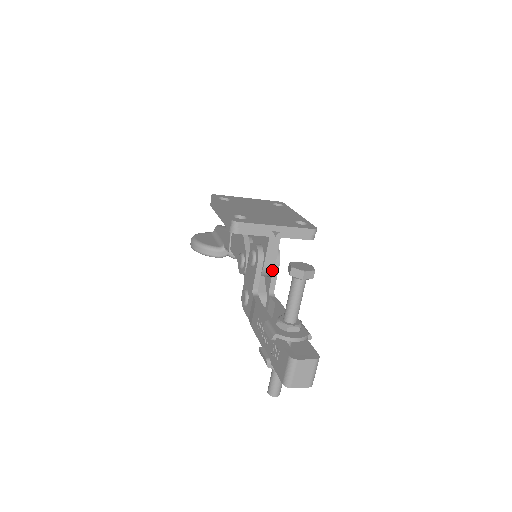
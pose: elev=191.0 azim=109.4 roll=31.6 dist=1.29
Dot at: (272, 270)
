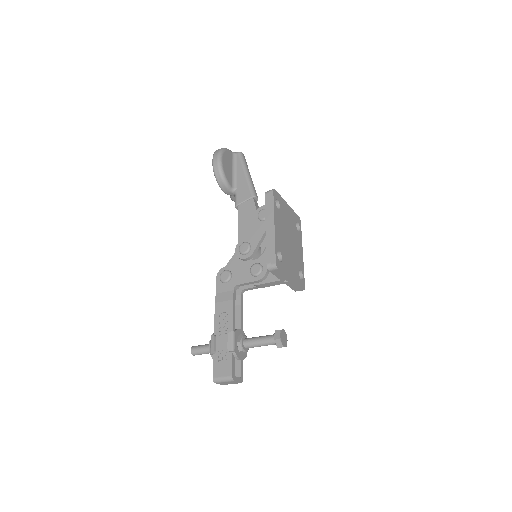
Dot at: (259, 287)
